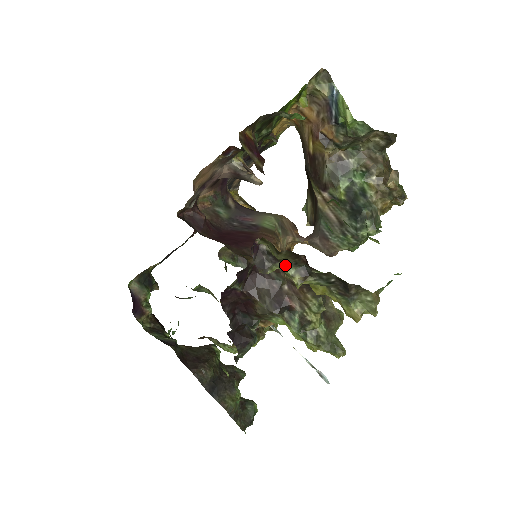
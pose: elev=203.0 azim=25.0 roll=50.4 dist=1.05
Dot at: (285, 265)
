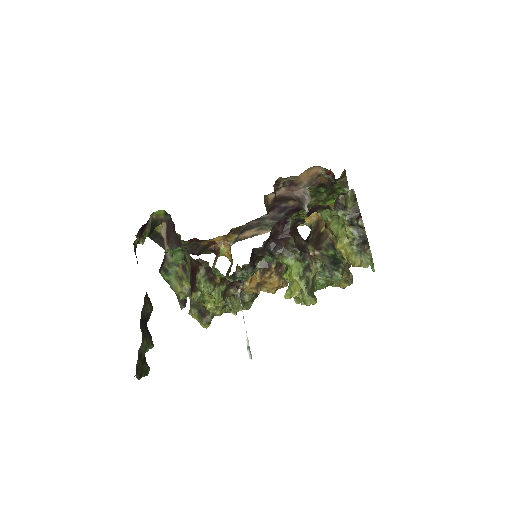
Dot at: (344, 214)
